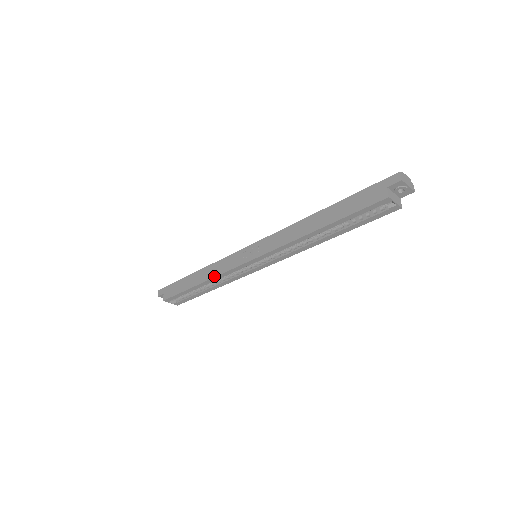
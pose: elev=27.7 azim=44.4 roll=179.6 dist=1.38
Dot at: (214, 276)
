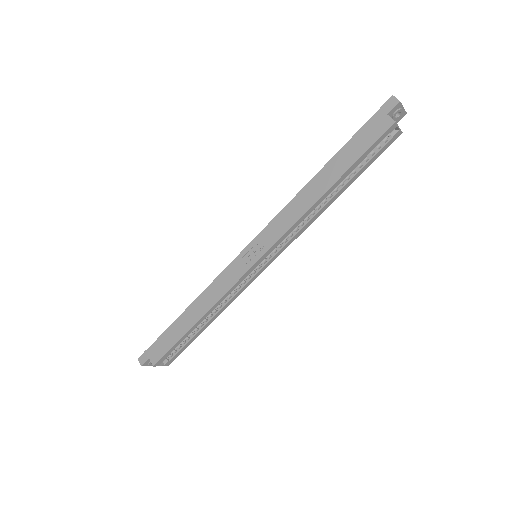
Dot at: (216, 301)
